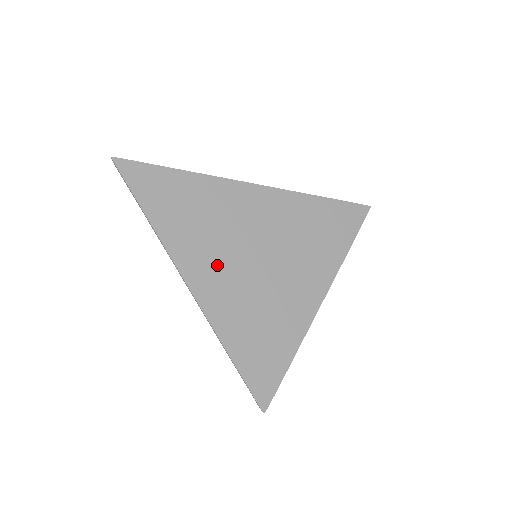
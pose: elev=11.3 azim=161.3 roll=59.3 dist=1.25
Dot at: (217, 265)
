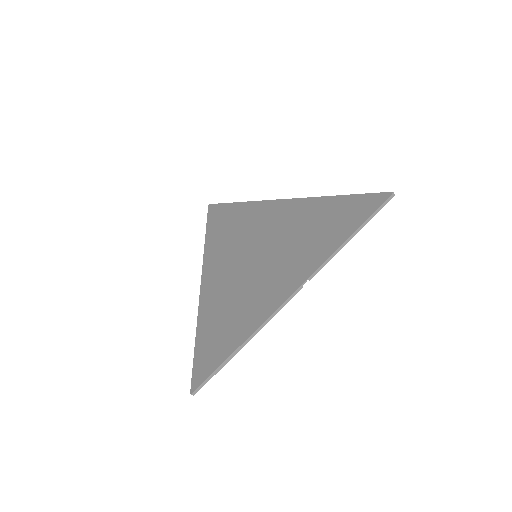
Dot at: (226, 264)
